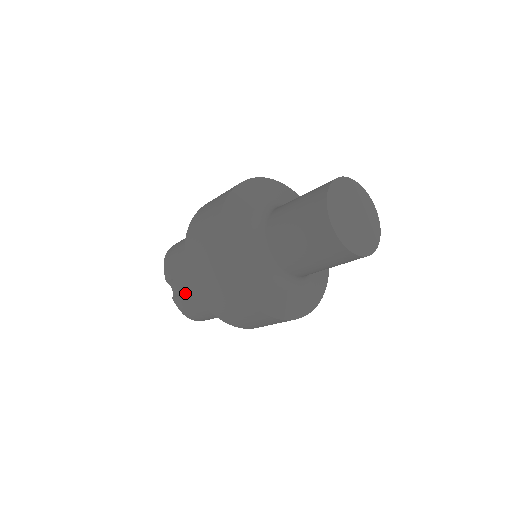
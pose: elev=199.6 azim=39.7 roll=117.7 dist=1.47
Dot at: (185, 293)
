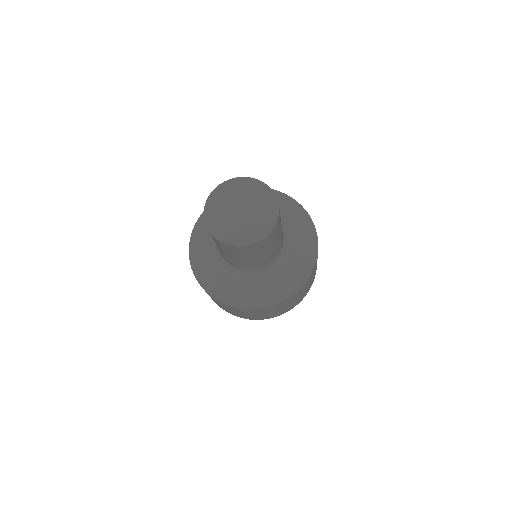
Dot at: occluded
